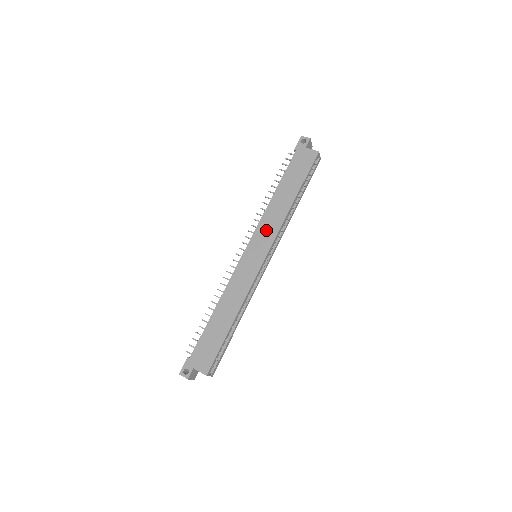
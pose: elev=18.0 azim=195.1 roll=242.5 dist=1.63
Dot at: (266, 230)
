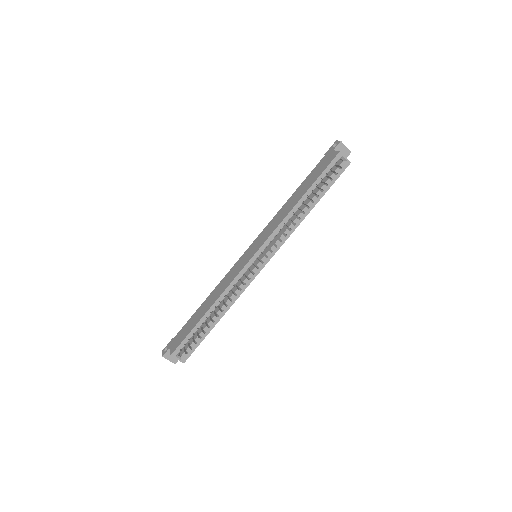
Dot at: (268, 230)
